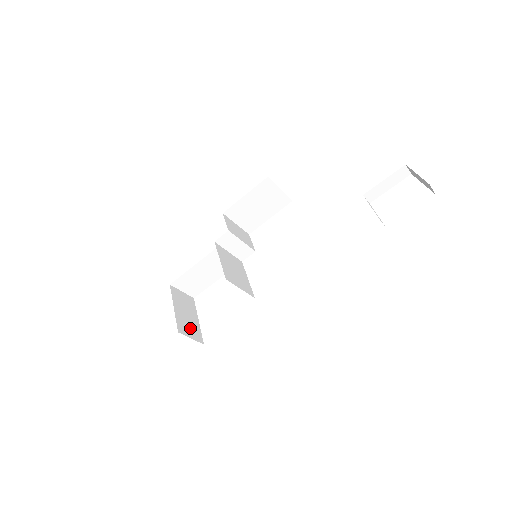
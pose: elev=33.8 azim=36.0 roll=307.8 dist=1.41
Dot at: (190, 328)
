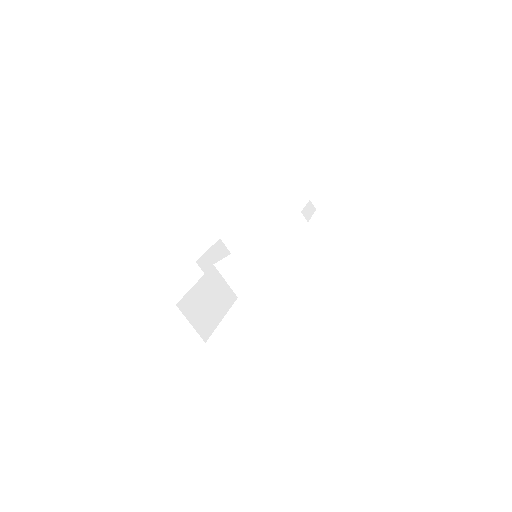
Dot at: occluded
